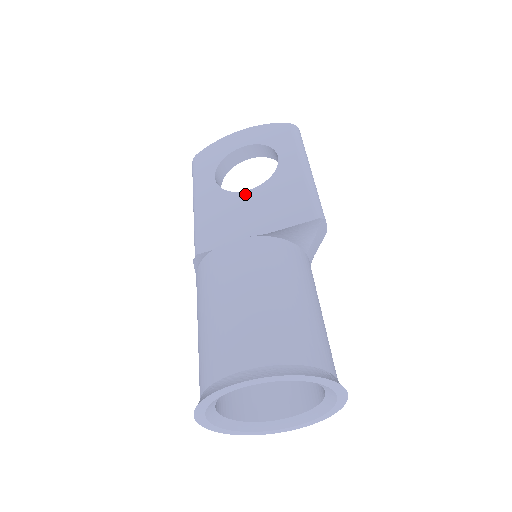
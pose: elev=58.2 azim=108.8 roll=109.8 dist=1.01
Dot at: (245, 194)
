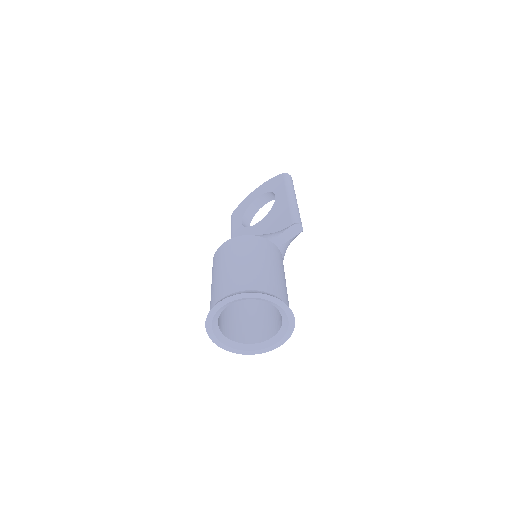
Dot at: (257, 225)
